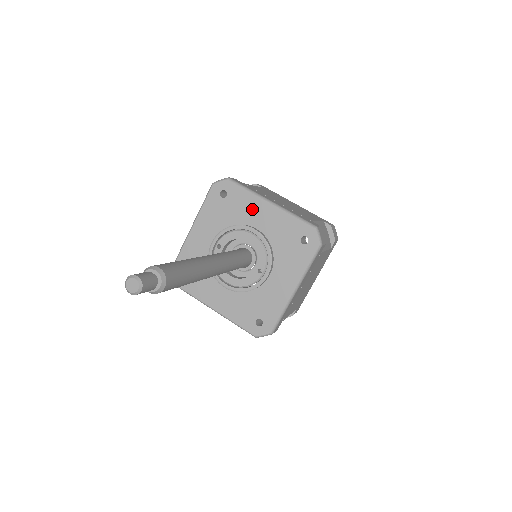
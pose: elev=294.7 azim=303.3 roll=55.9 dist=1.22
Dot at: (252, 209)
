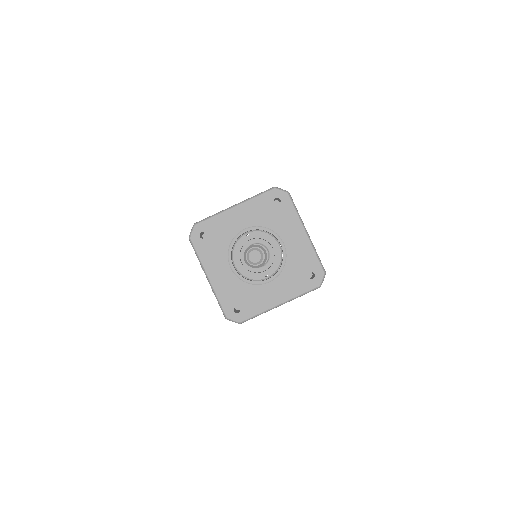
Dot at: (291, 227)
